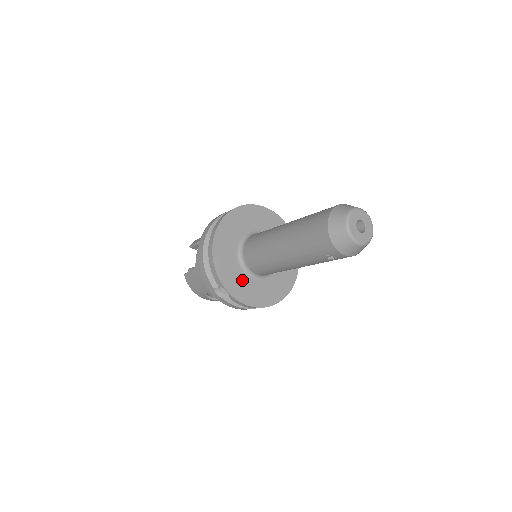
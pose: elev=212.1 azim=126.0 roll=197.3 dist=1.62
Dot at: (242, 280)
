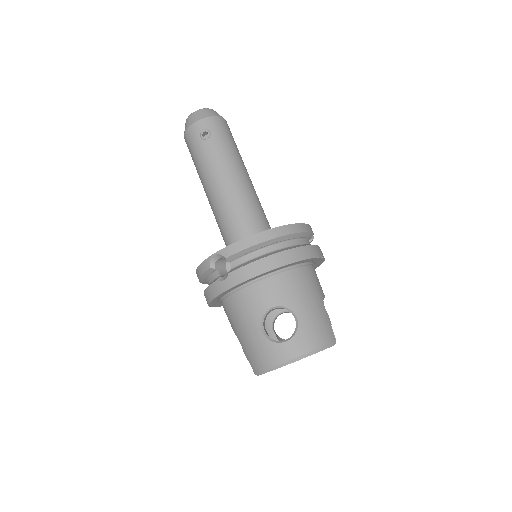
Dot at: occluded
